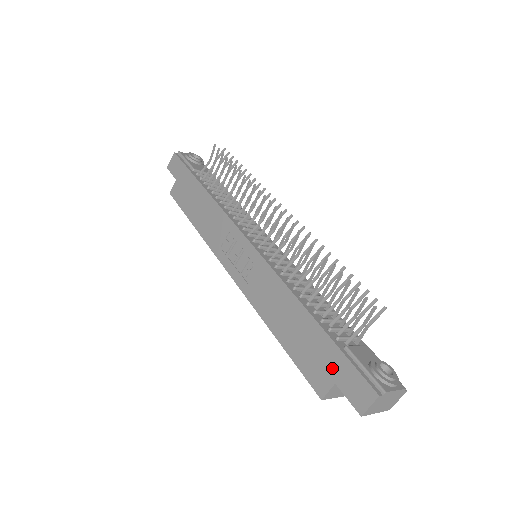
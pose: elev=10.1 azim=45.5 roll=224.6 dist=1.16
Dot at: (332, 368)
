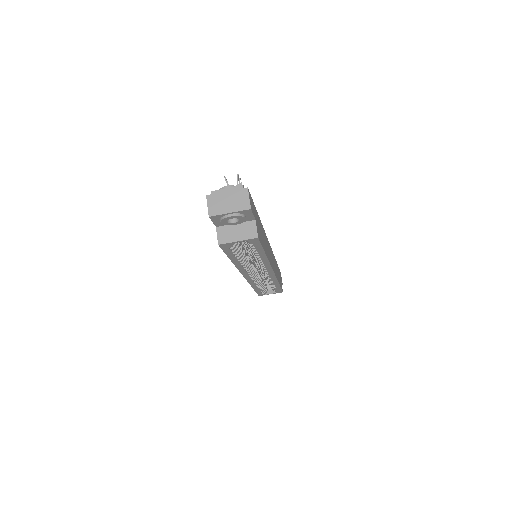
Dot at: occluded
